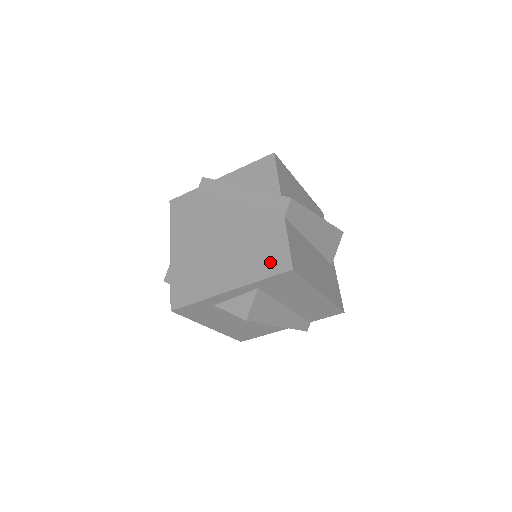
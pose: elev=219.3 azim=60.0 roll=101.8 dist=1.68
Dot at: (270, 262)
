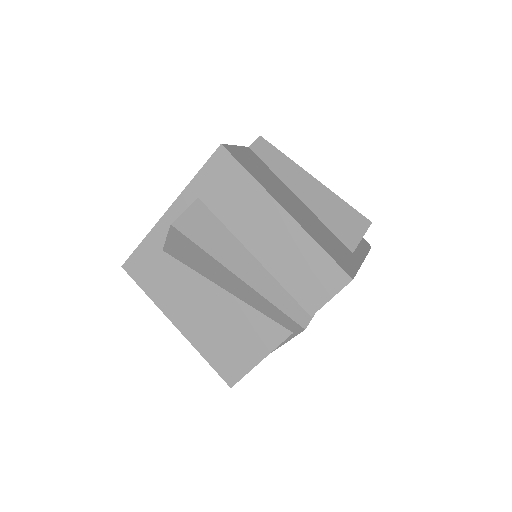
Dot at: occluded
